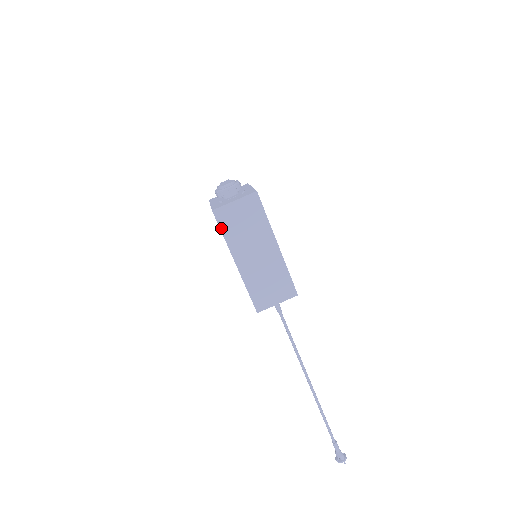
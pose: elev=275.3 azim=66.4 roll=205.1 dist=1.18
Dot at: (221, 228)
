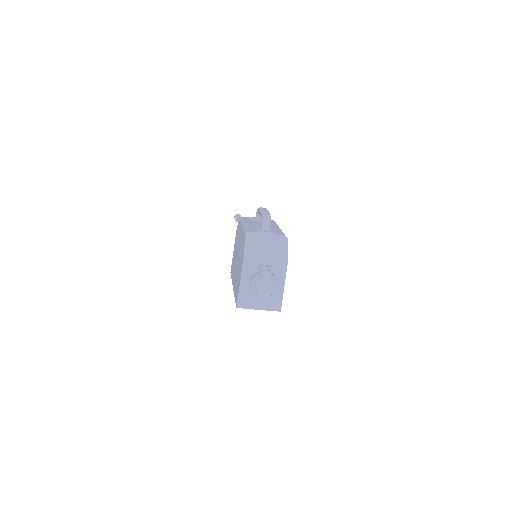
Dot at: occluded
